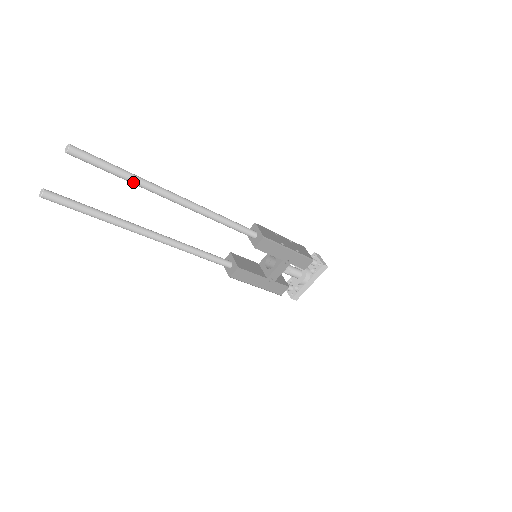
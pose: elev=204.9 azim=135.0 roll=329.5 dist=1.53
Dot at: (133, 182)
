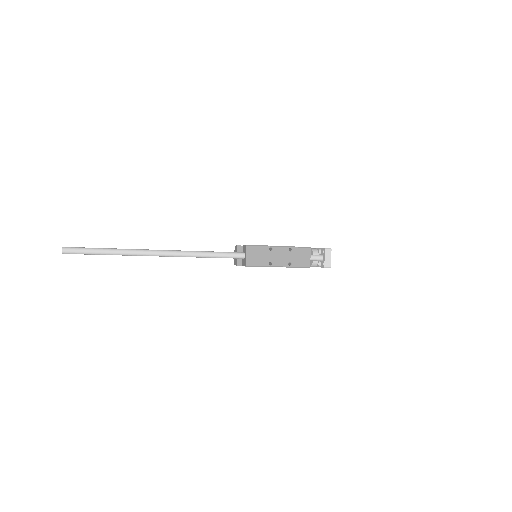
Dot at: occluded
